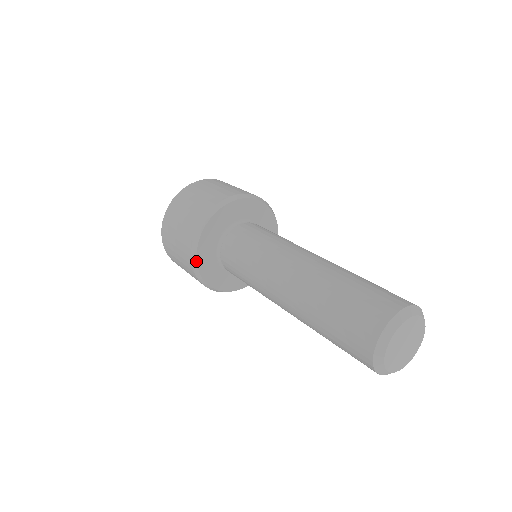
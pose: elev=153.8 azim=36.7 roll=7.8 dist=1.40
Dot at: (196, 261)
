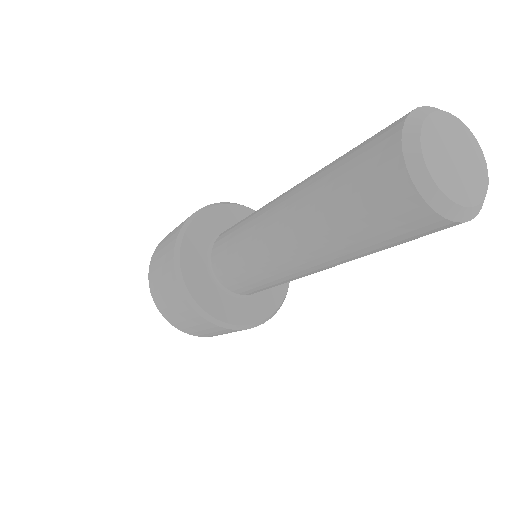
Dot at: (179, 250)
